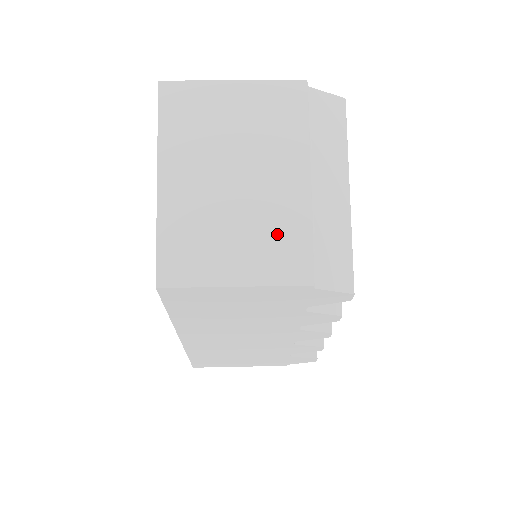
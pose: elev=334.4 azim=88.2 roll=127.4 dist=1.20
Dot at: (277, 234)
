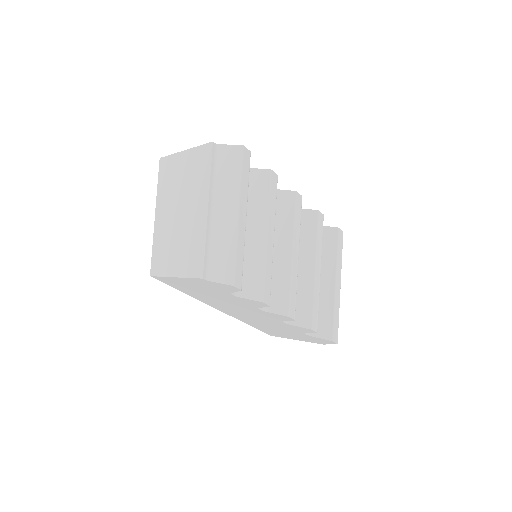
Dot at: (192, 245)
